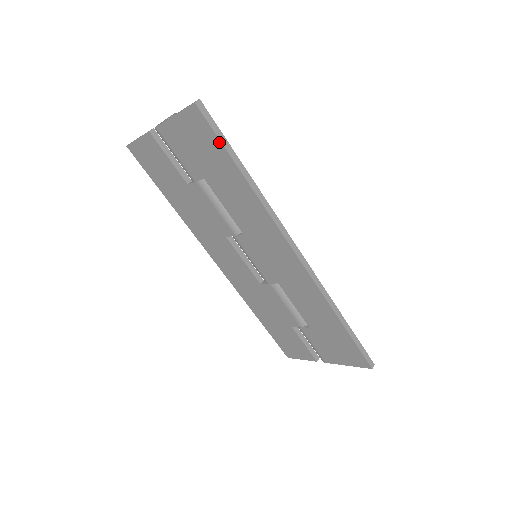
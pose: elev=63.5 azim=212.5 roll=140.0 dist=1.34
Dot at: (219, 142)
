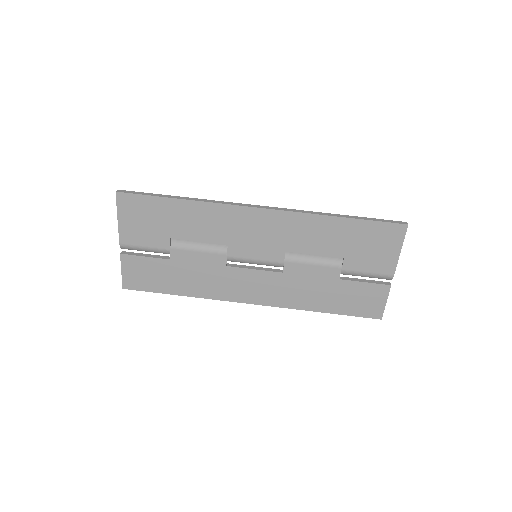
Dot at: (148, 197)
